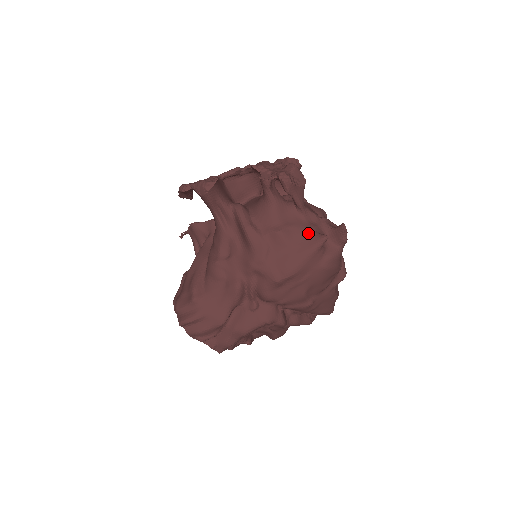
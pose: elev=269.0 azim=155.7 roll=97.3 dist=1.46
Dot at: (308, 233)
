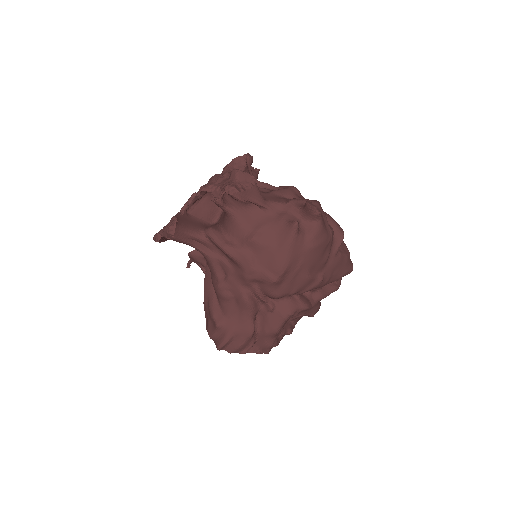
Dot at: (280, 226)
